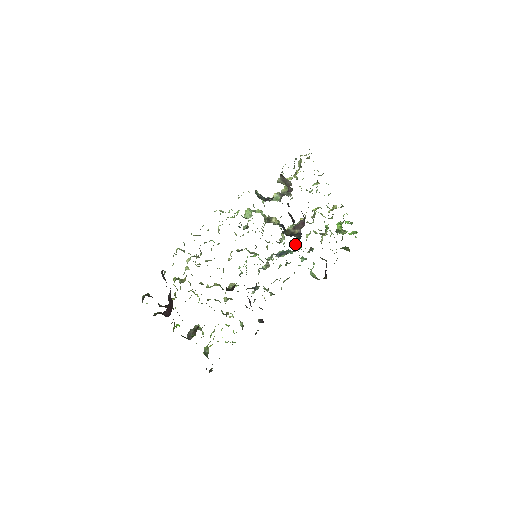
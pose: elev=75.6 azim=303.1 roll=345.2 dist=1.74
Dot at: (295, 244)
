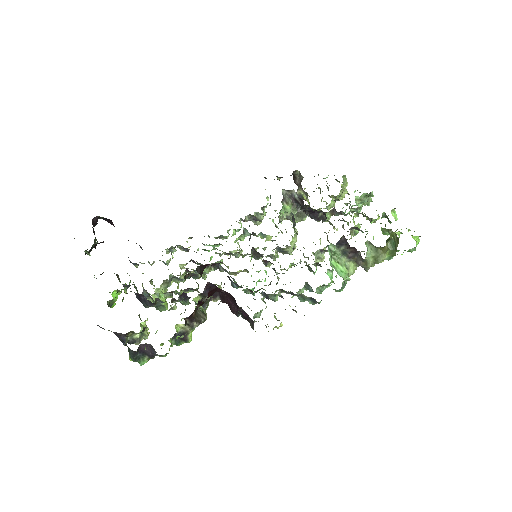
Dot at: occluded
